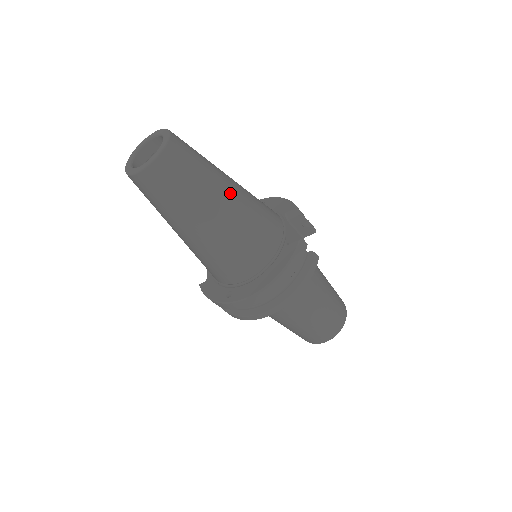
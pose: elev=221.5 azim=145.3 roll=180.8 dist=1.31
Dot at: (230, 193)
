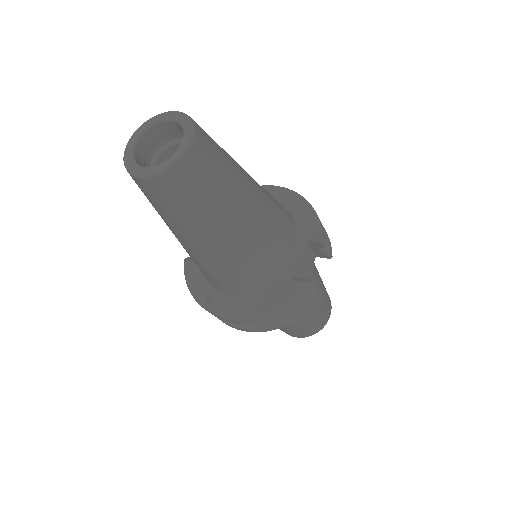
Dot at: (246, 218)
